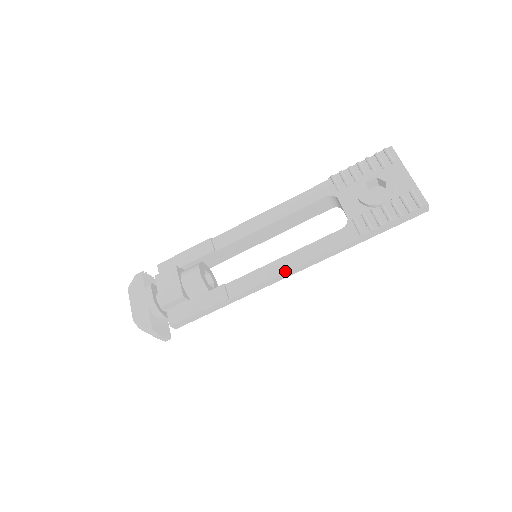
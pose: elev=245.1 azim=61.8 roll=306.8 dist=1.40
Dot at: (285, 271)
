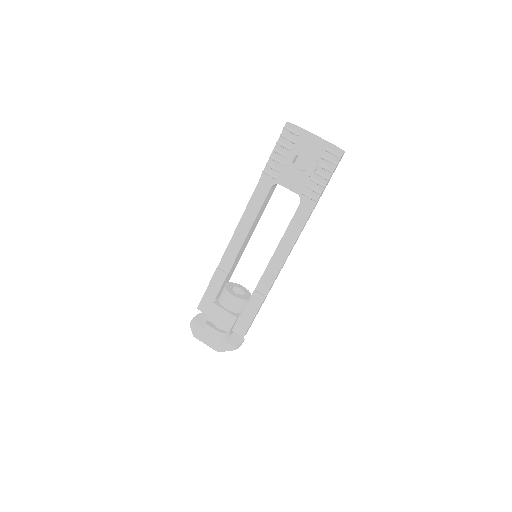
Dot at: (286, 256)
